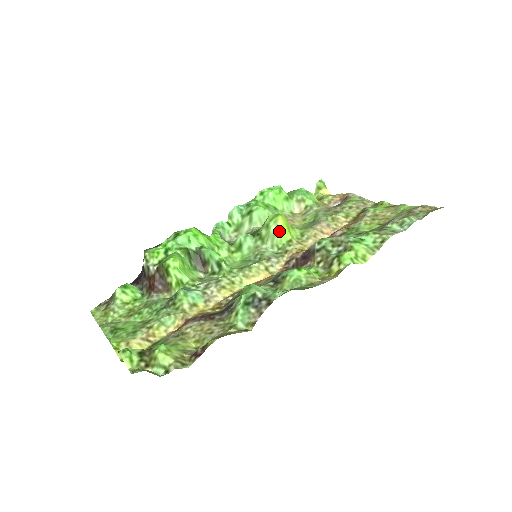
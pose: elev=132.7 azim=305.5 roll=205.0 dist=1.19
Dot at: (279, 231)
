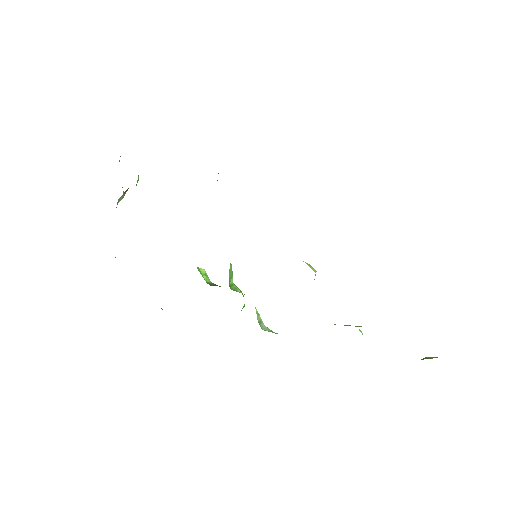
Dot at: occluded
